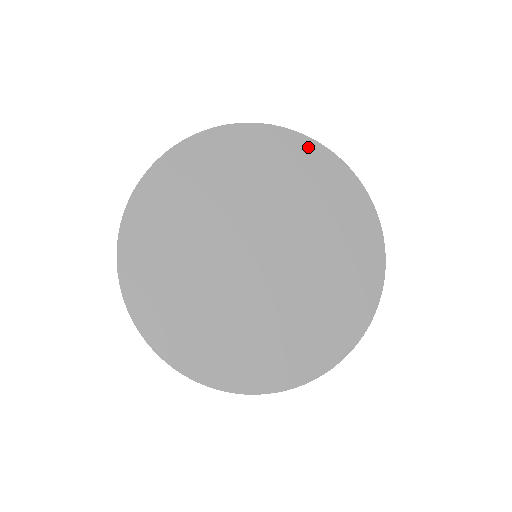
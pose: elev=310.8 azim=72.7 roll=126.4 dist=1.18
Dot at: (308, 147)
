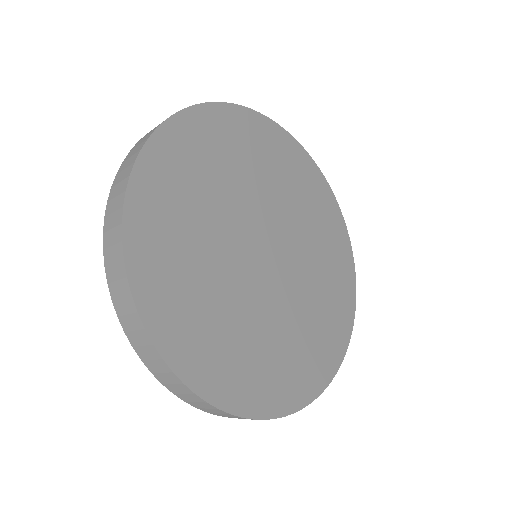
Dot at: (223, 114)
